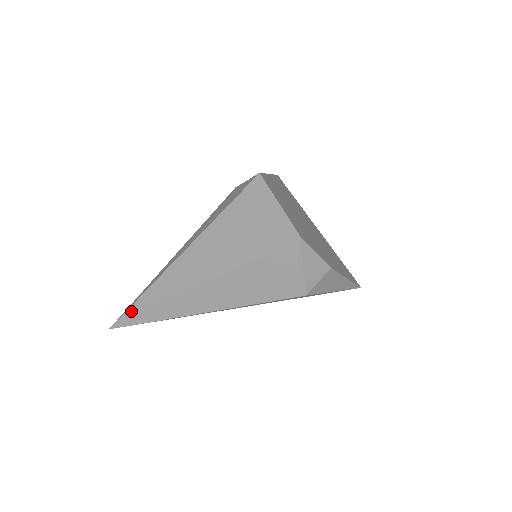
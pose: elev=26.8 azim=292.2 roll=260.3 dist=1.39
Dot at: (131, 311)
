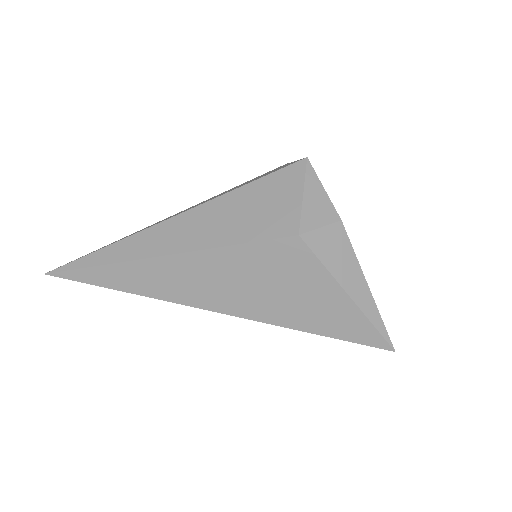
Dot at: occluded
